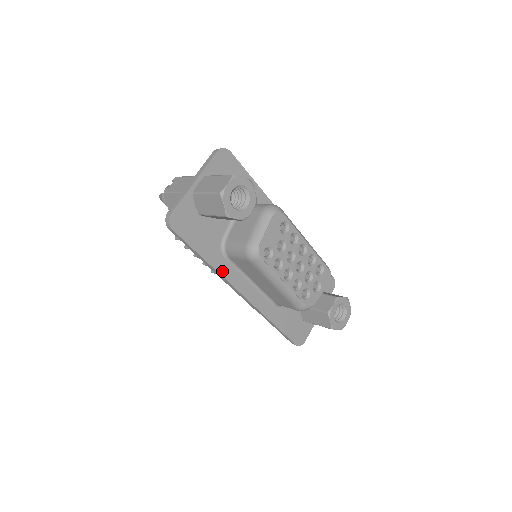
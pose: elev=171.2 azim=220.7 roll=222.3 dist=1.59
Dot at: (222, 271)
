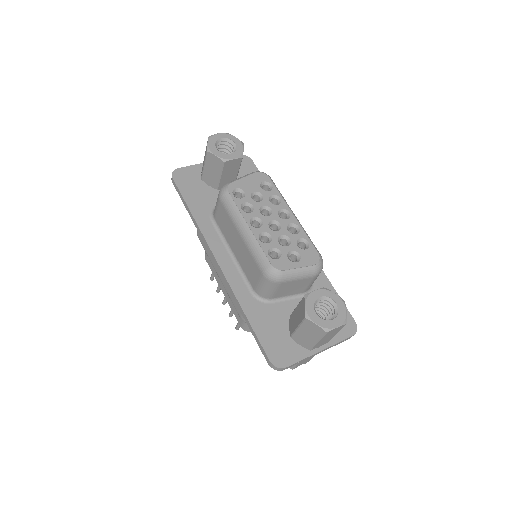
Dot at: (203, 228)
